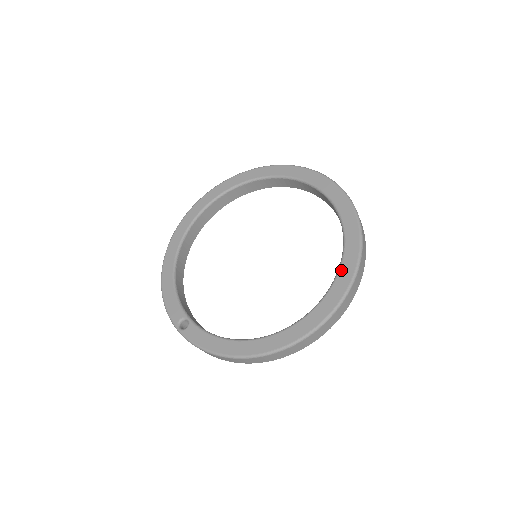
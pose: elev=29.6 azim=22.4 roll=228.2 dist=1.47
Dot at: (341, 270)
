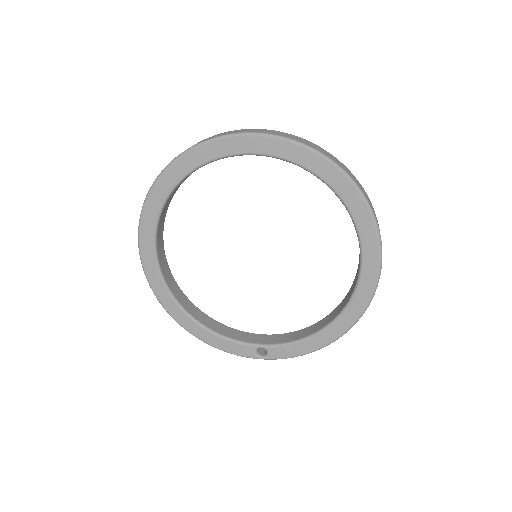
Dot at: (355, 218)
